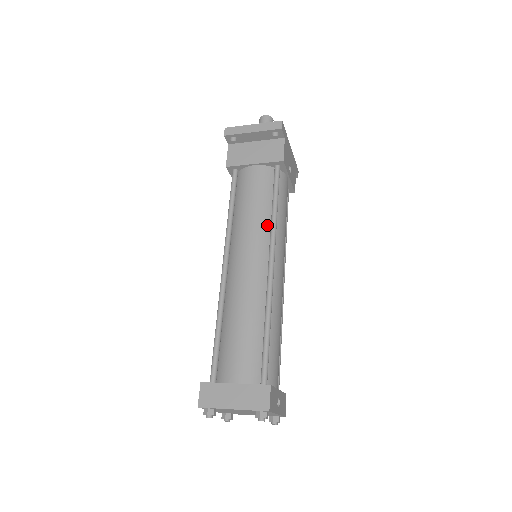
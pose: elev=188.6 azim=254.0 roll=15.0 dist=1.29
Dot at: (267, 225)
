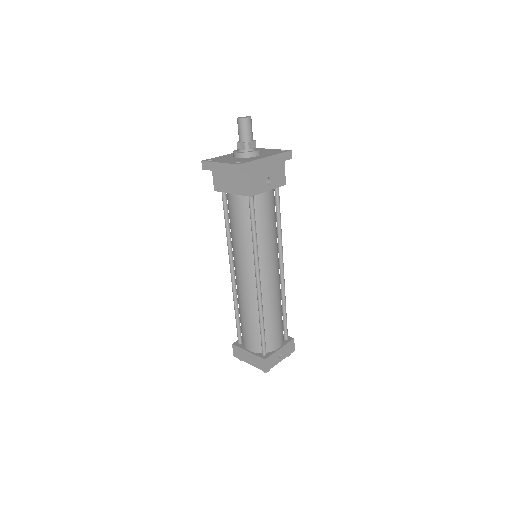
Dot at: (251, 248)
